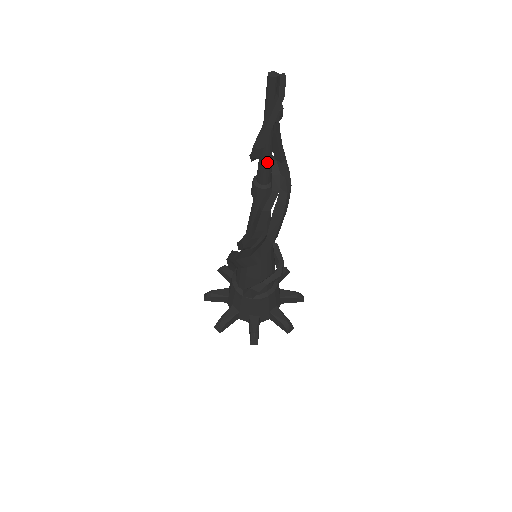
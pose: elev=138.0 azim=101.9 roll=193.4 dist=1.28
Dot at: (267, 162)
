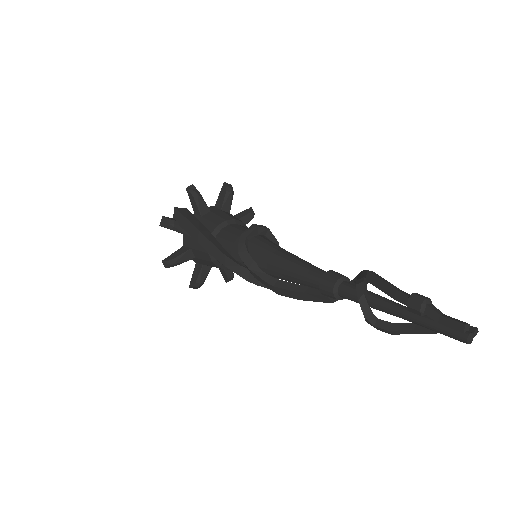
Dot at: occluded
